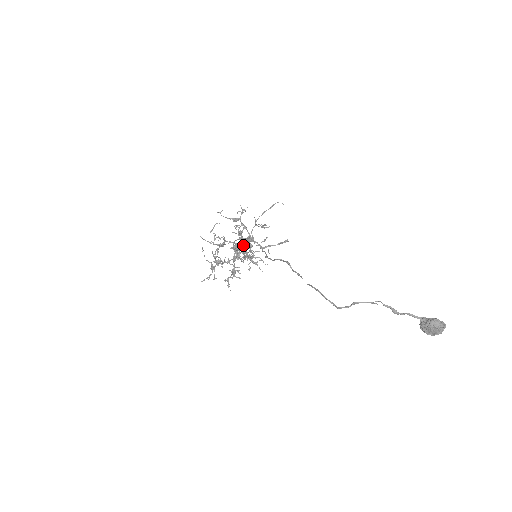
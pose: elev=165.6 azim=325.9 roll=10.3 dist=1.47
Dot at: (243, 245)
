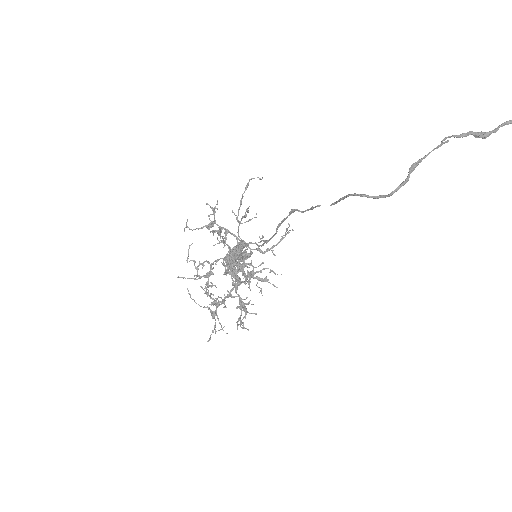
Dot at: occluded
